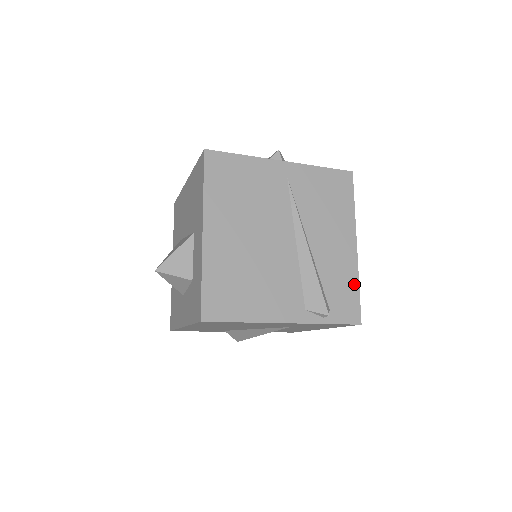
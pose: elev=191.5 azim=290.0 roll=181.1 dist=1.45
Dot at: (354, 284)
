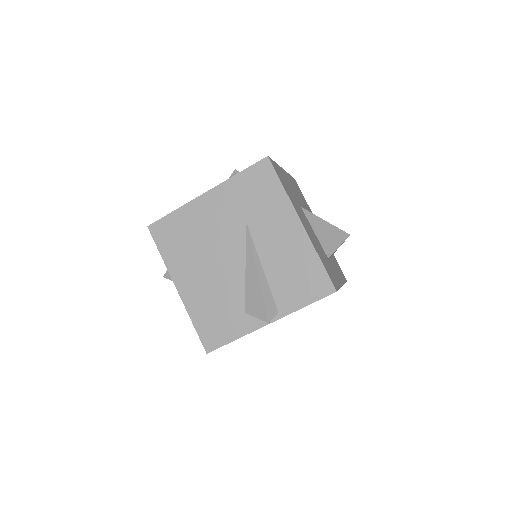
Dot at: occluded
